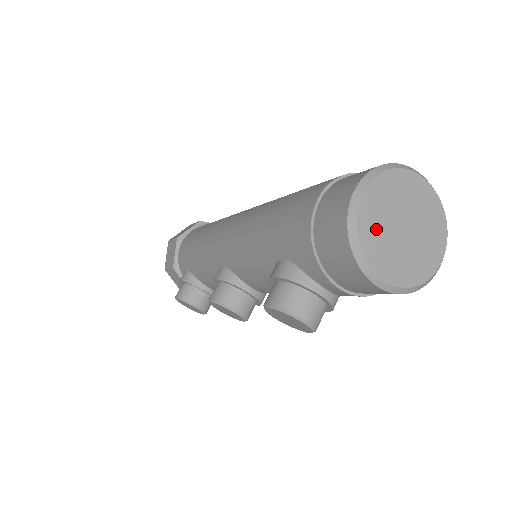
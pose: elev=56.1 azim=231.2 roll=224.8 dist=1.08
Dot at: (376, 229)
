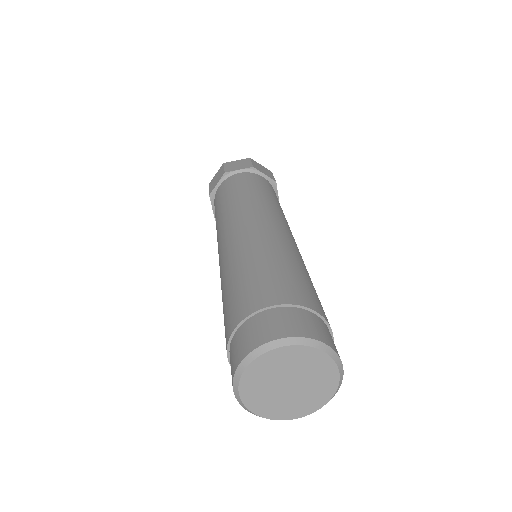
Dot at: (260, 396)
